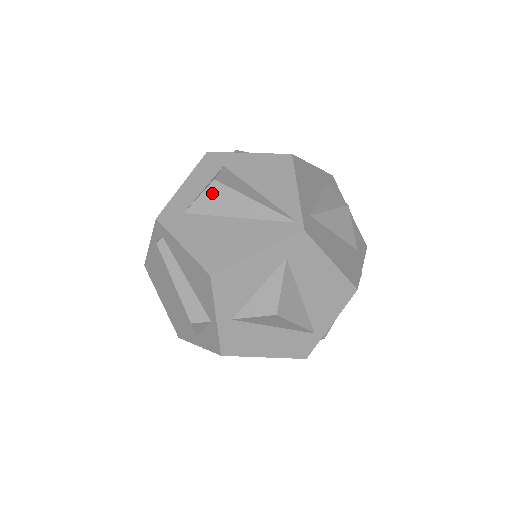
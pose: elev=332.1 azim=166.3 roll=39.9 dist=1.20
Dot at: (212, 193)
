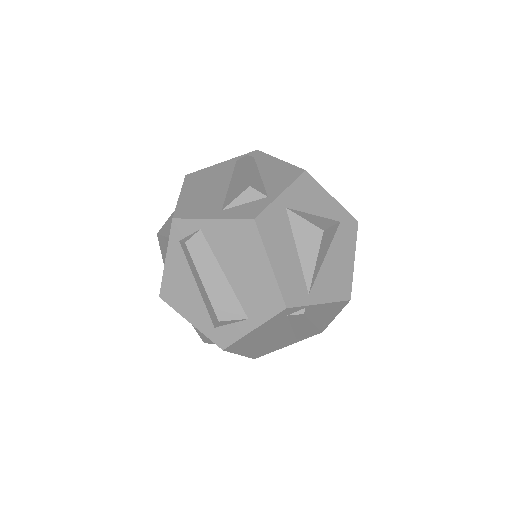
Dot at: occluded
